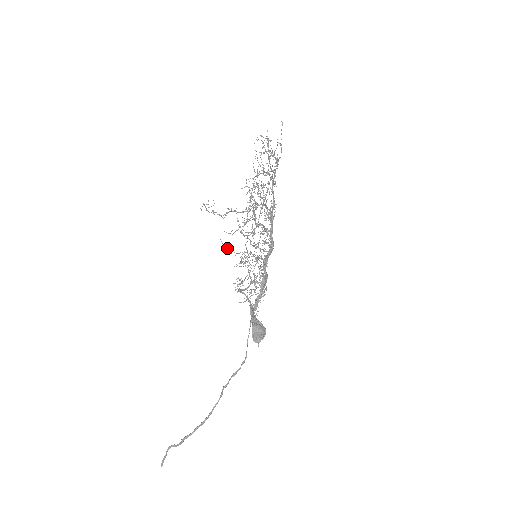
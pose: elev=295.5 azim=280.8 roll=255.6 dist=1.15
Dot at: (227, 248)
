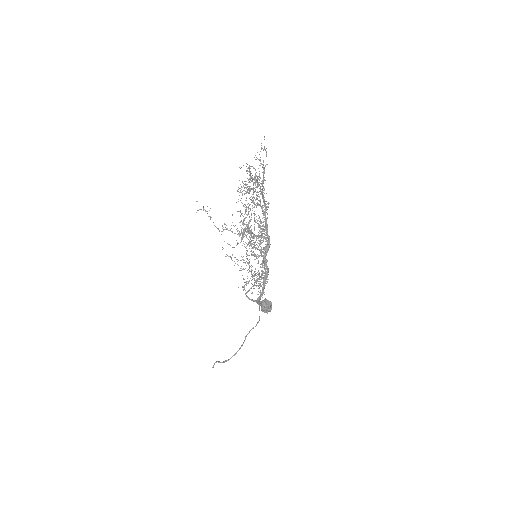
Dot at: (230, 257)
